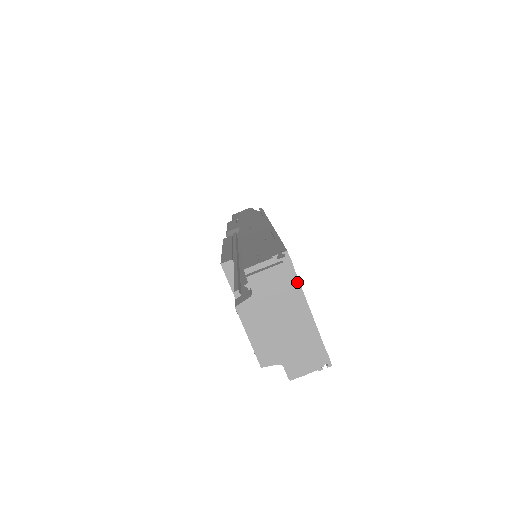
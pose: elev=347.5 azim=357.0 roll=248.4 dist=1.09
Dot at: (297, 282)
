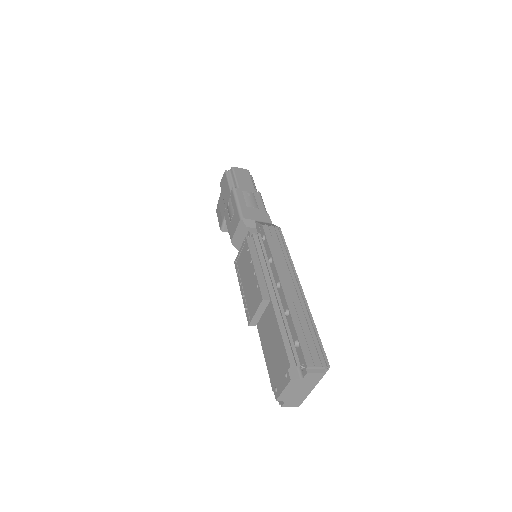
Dot at: occluded
